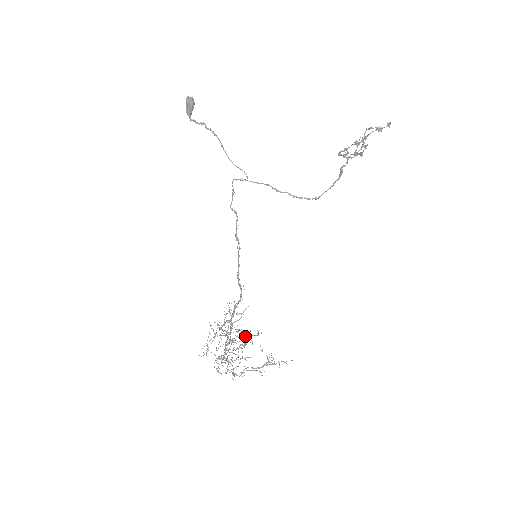
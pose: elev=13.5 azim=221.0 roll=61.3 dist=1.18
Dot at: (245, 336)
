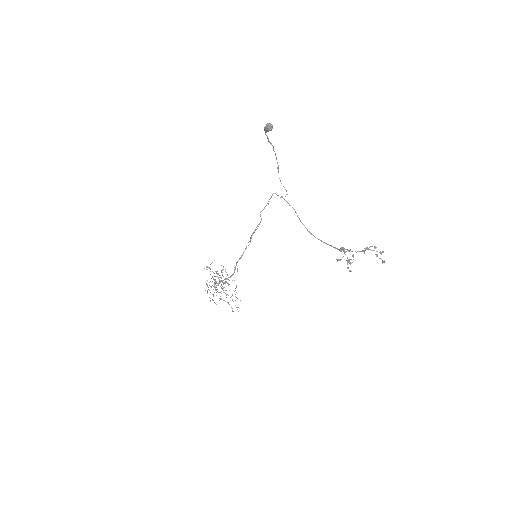
Dot at: (225, 290)
